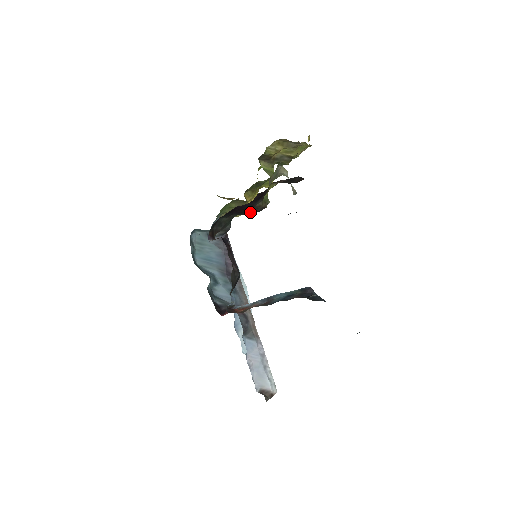
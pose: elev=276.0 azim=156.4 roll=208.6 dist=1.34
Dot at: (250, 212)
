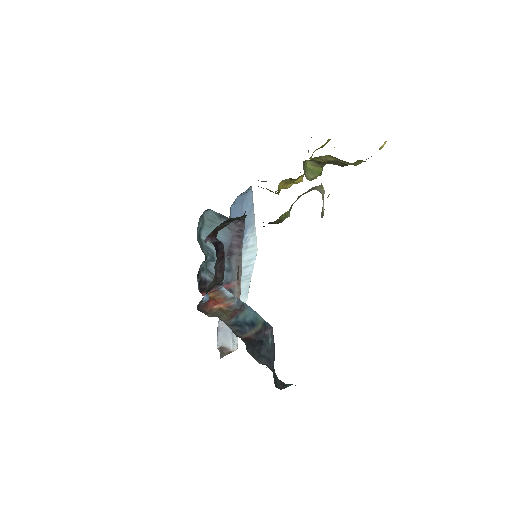
Dot at: occluded
